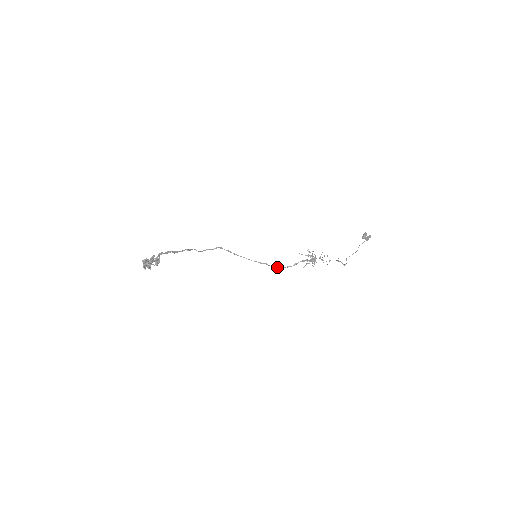
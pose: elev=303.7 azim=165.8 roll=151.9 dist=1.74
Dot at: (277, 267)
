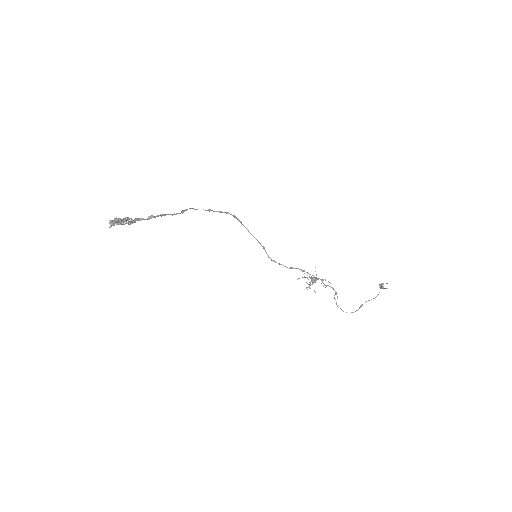
Dot at: (272, 260)
